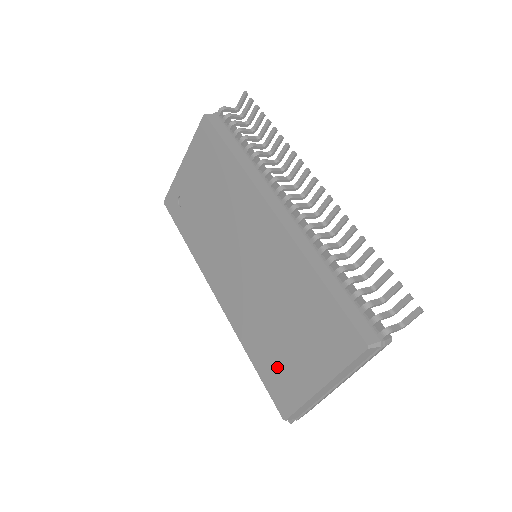
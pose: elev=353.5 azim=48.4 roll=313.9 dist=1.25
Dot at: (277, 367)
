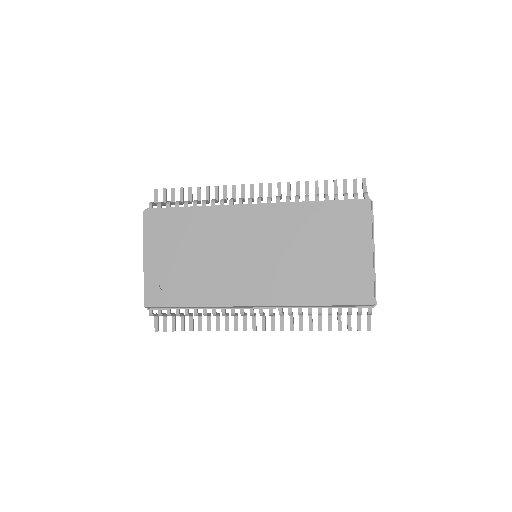
Dot at: (339, 281)
